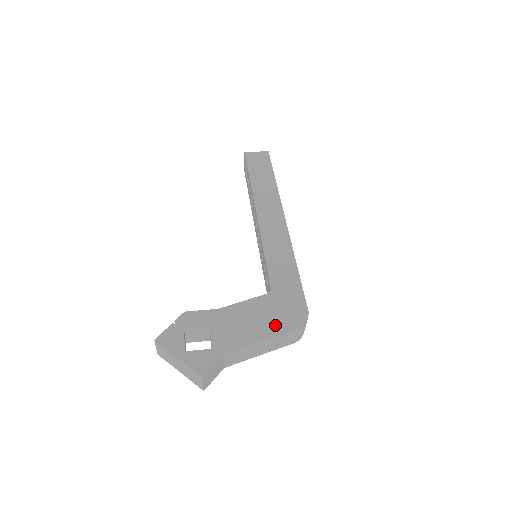
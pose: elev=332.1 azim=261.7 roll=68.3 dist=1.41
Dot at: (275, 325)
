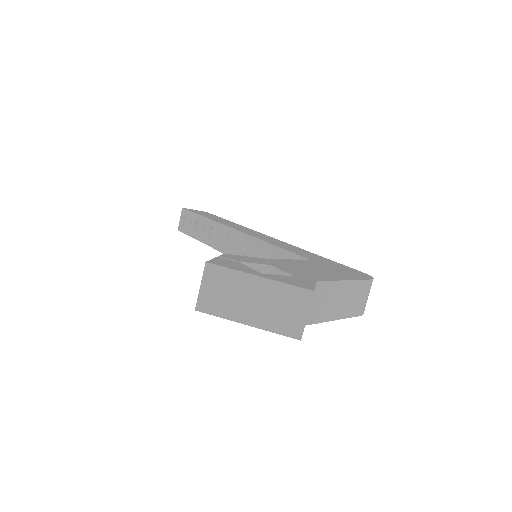
Dot at: (345, 274)
